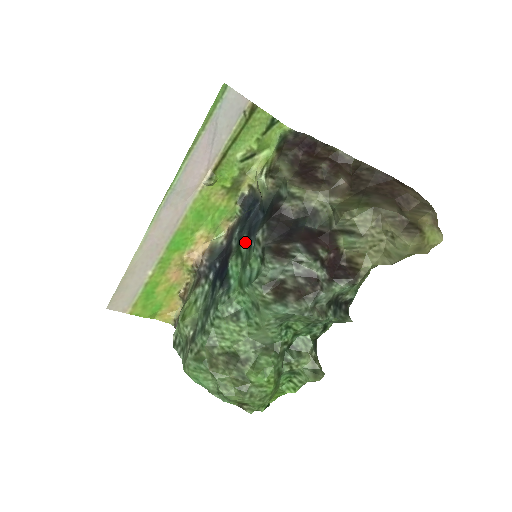
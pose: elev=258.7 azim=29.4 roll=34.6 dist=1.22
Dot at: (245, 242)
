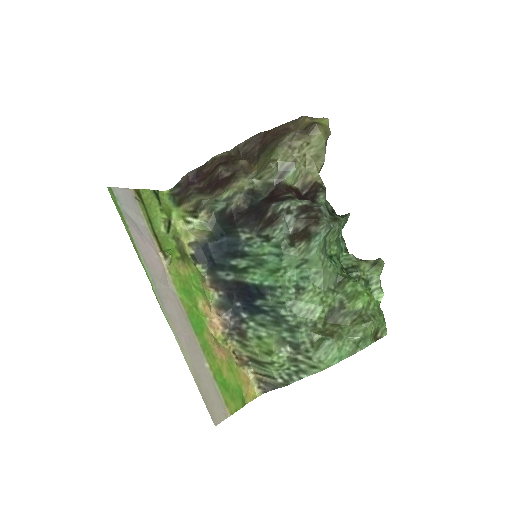
Dot at: (238, 261)
